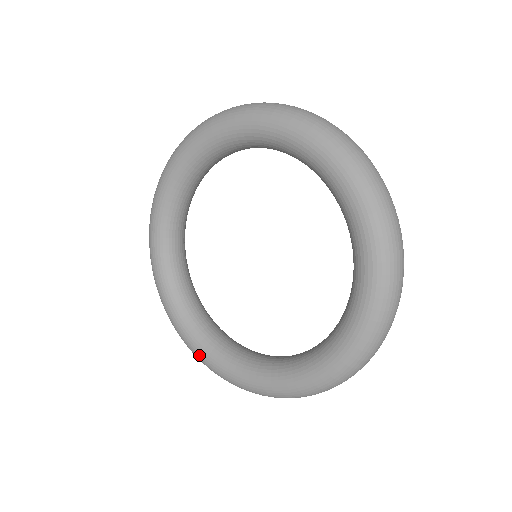
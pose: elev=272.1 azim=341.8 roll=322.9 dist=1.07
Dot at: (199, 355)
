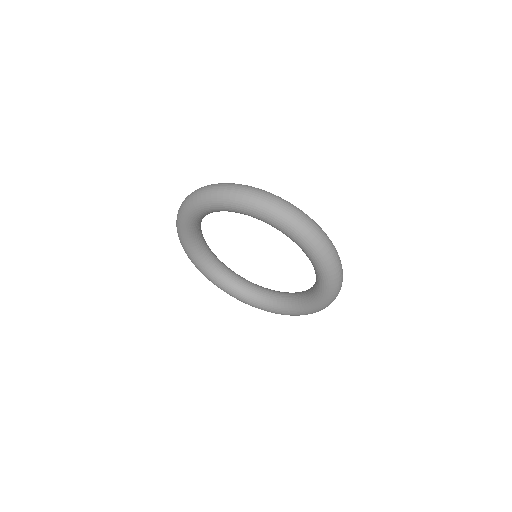
Dot at: (269, 311)
